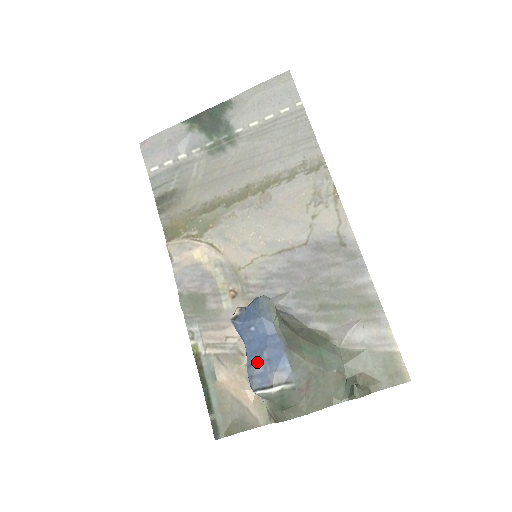
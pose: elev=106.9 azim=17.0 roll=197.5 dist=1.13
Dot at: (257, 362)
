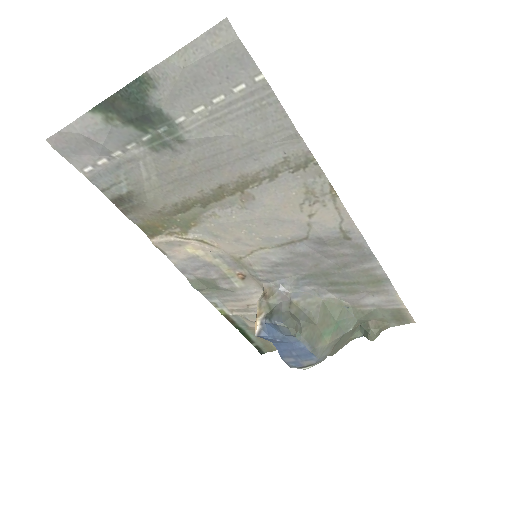
Dot at: (288, 357)
